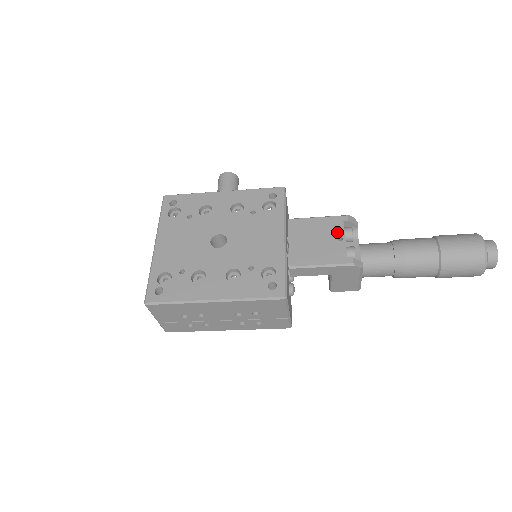
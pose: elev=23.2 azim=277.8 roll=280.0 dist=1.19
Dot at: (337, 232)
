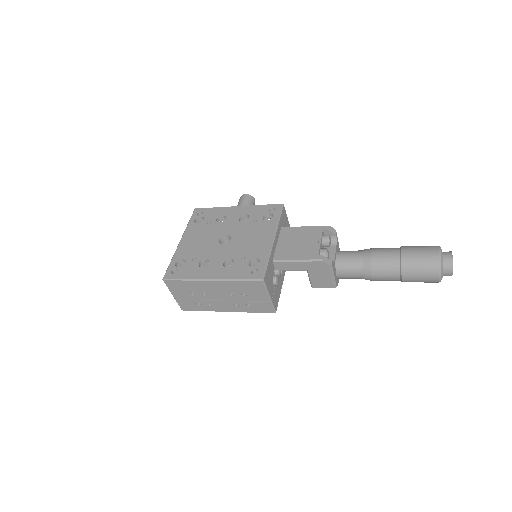
Dot at: (316, 237)
